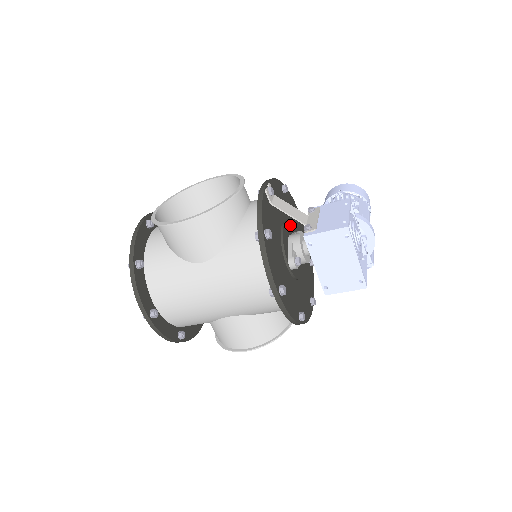
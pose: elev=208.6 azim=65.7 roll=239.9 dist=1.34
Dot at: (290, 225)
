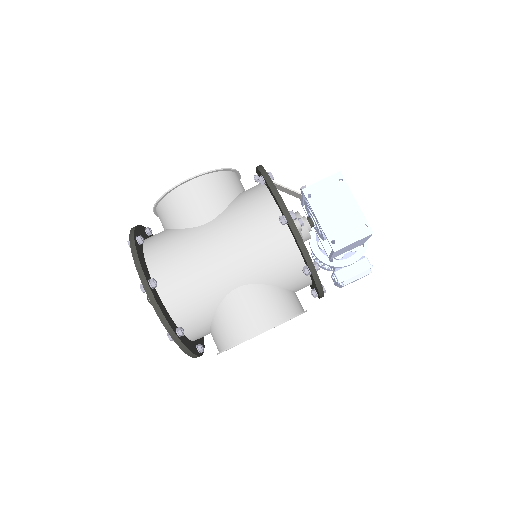
Dot at: occluded
